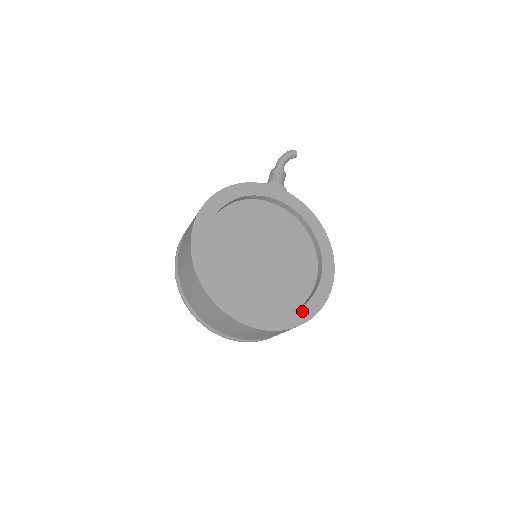
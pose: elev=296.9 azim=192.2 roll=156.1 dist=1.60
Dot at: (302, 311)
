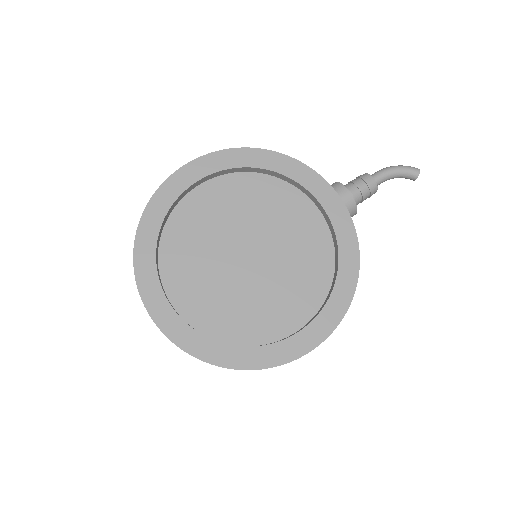
Dot at: (230, 351)
